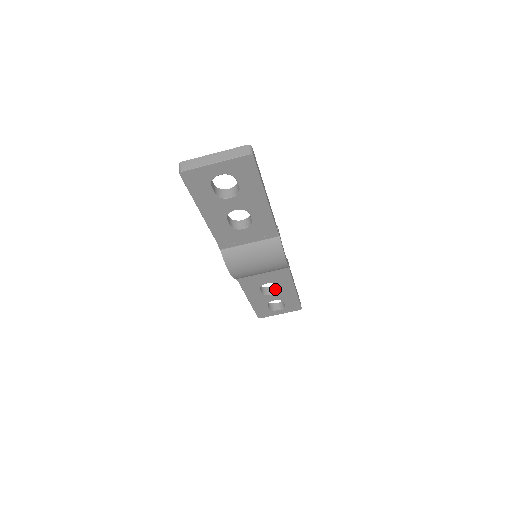
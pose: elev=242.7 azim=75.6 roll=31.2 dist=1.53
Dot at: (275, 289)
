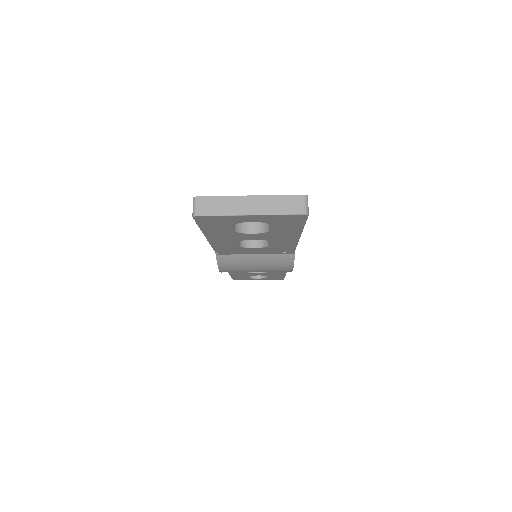
Dot at: occluded
